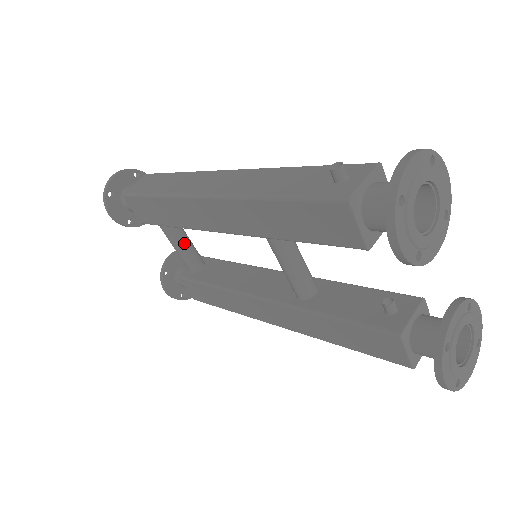
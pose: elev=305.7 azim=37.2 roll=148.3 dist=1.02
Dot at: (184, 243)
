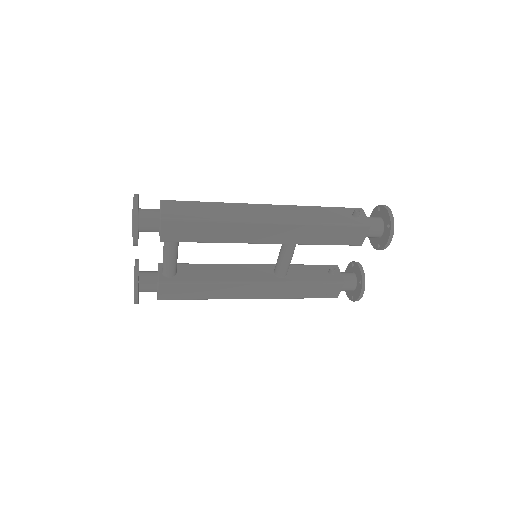
Dot at: occluded
